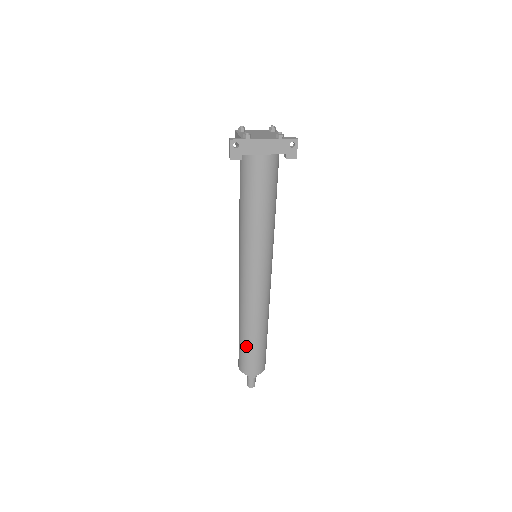
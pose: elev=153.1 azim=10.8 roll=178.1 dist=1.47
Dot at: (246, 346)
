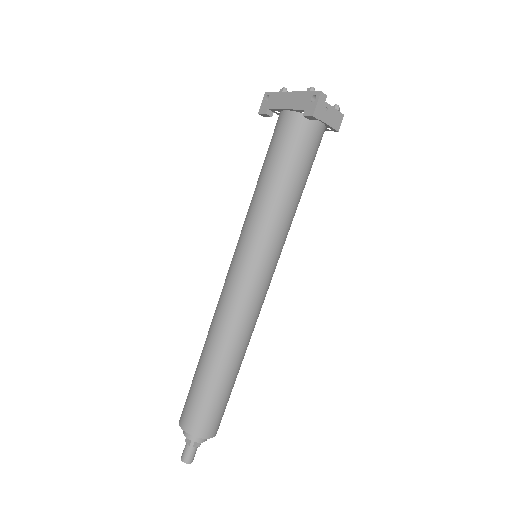
Dot at: (194, 374)
